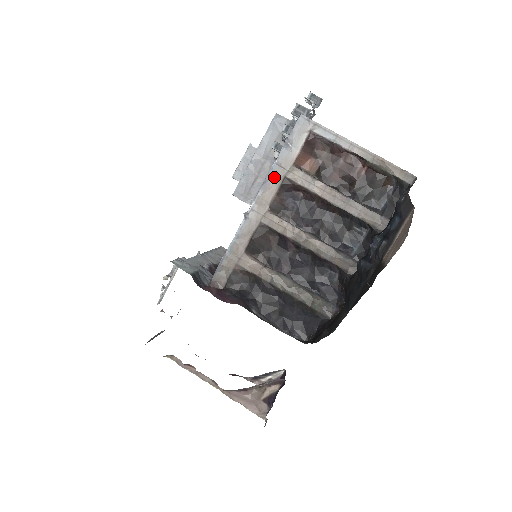
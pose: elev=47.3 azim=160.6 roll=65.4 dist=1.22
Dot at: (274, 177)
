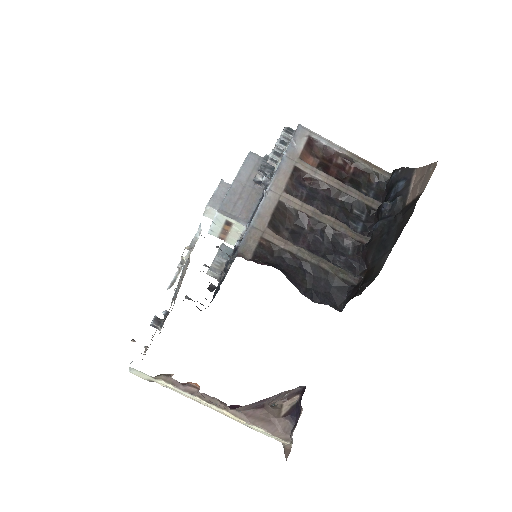
Dot at: (285, 166)
